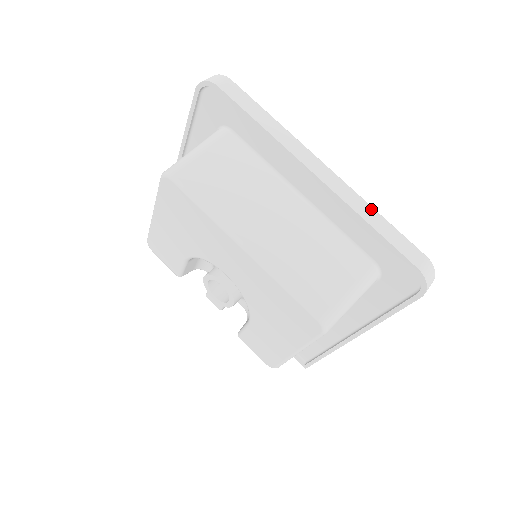
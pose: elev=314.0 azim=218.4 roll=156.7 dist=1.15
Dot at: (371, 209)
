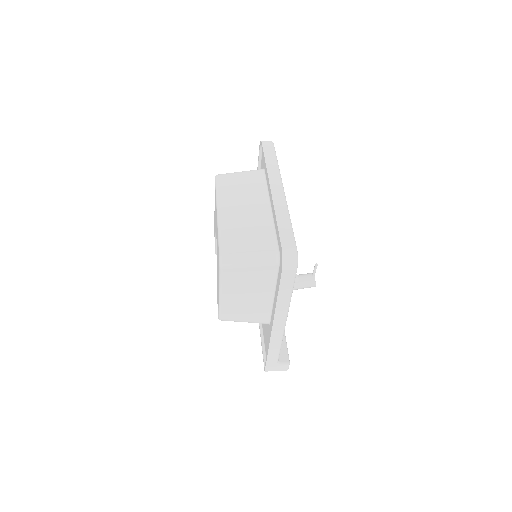
Dot at: (286, 214)
